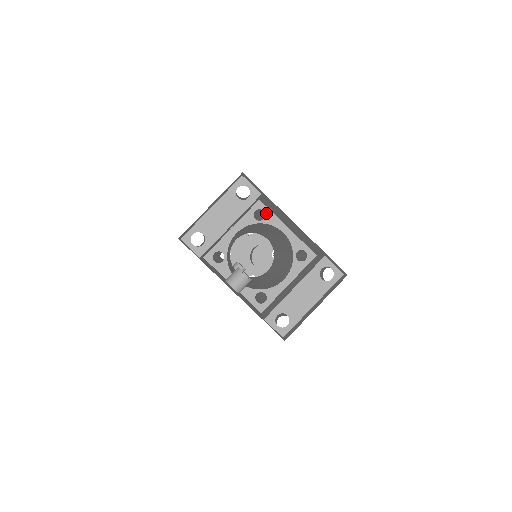
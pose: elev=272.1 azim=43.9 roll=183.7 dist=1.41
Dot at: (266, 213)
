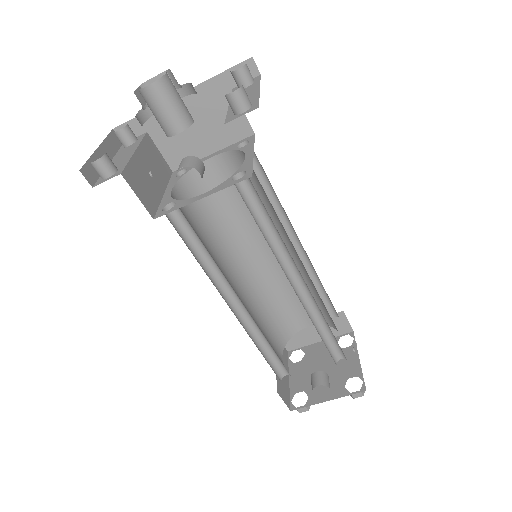
Dot at: (186, 168)
